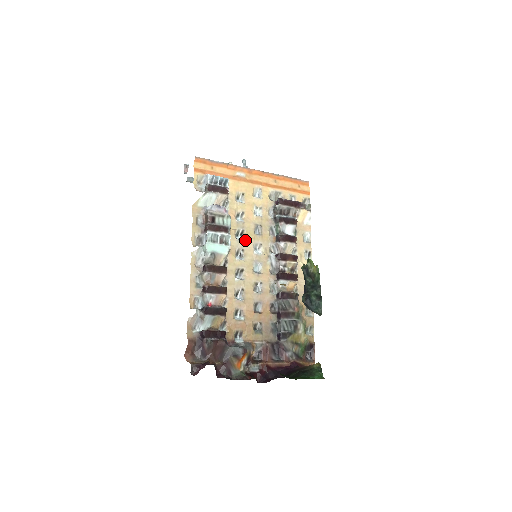
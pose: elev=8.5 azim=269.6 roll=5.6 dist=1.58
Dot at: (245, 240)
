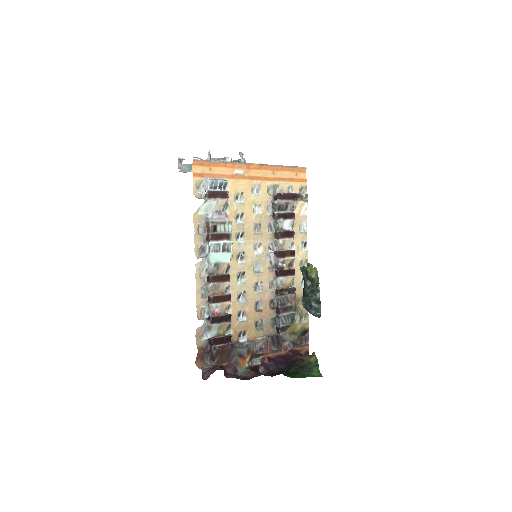
Dot at: (245, 242)
